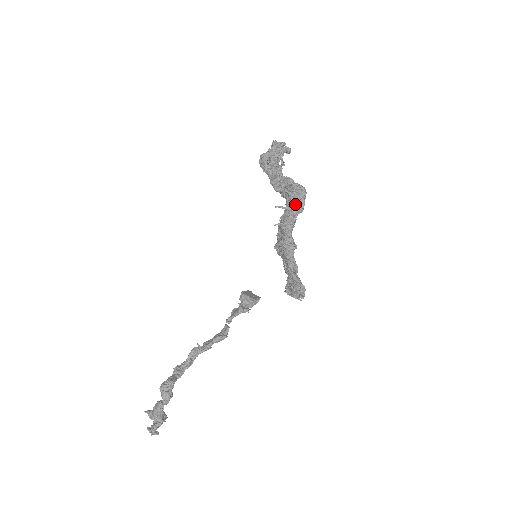
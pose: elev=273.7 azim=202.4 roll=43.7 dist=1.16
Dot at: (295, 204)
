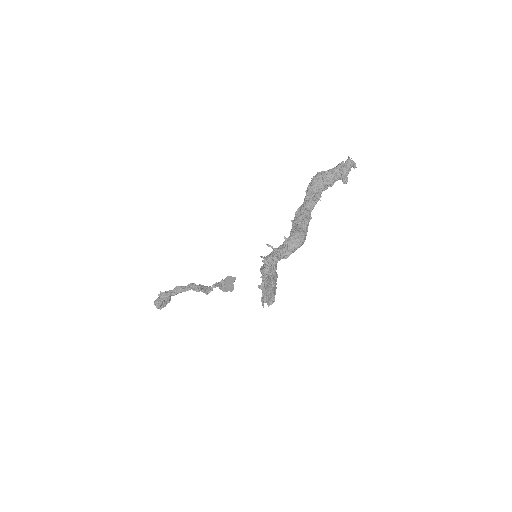
Dot at: (282, 251)
